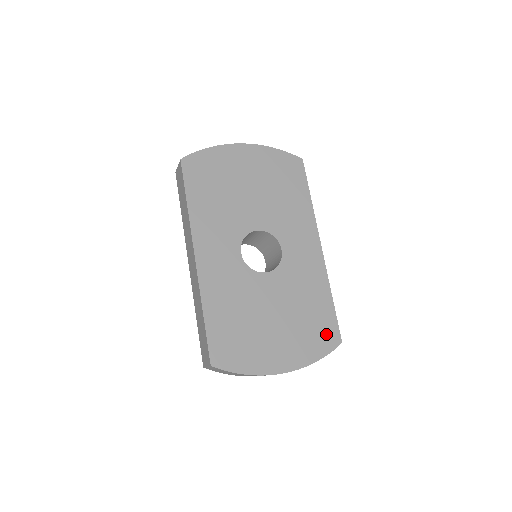
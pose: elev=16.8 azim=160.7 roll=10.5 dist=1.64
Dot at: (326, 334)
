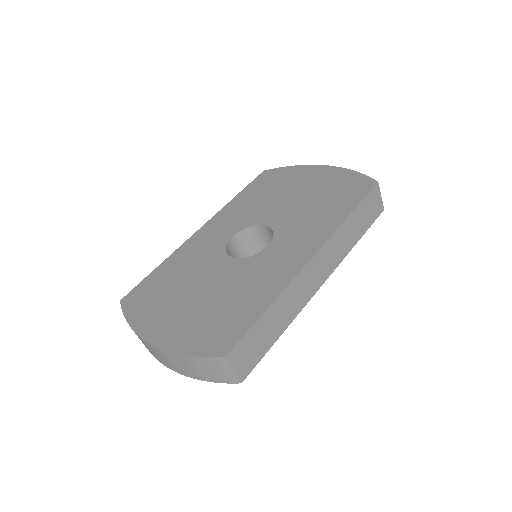
Dot at: (220, 337)
